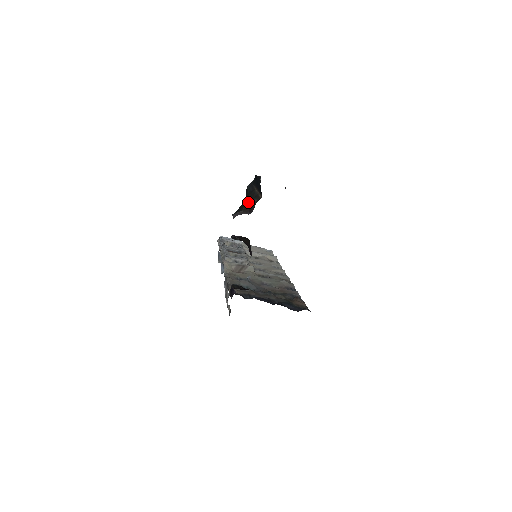
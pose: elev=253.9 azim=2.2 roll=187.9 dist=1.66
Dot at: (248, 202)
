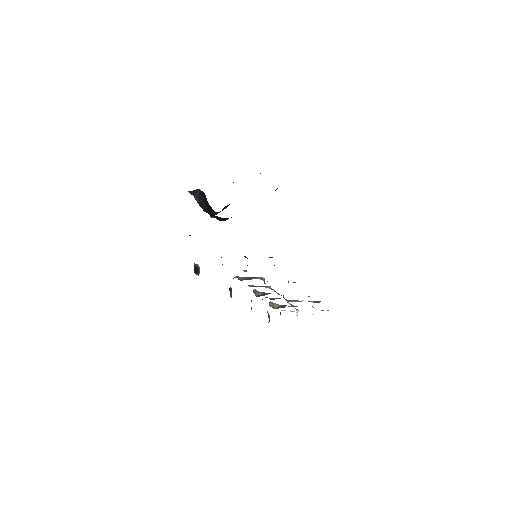
Dot at: occluded
